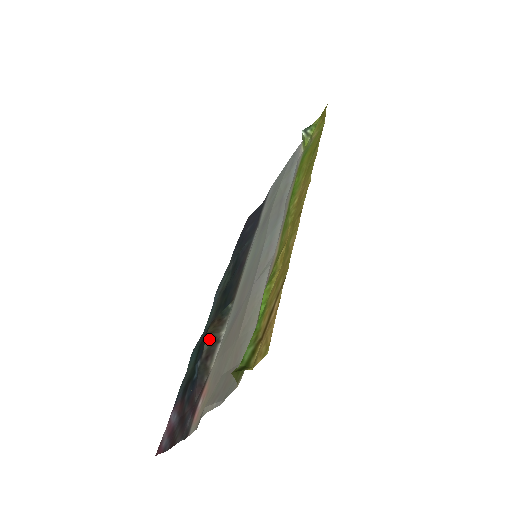
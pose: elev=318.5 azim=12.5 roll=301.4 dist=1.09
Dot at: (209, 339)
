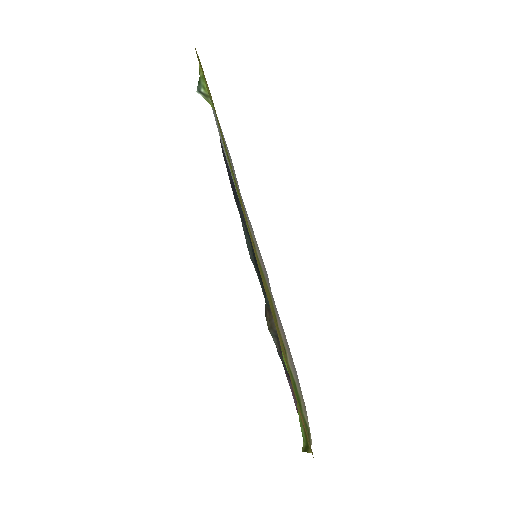
Dot at: (273, 334)
